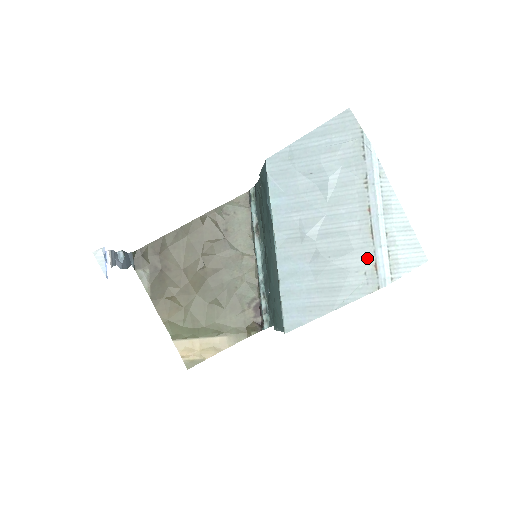
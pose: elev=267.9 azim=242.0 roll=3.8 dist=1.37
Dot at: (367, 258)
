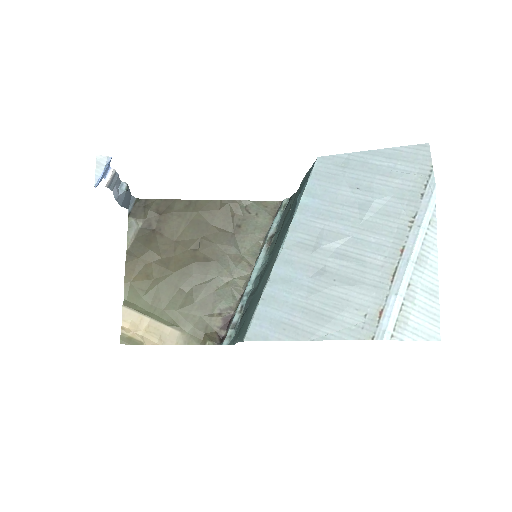
Dot at: (375, 300)
